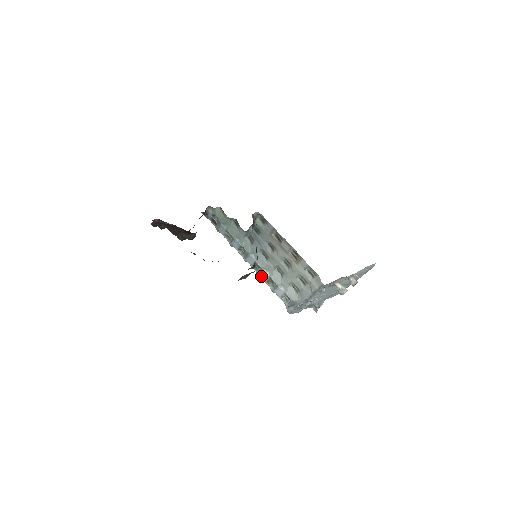
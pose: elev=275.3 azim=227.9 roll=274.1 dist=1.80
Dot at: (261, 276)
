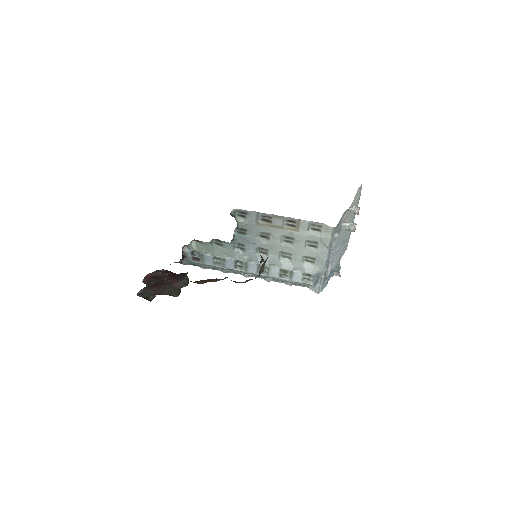
Dot at: (271, 276)
